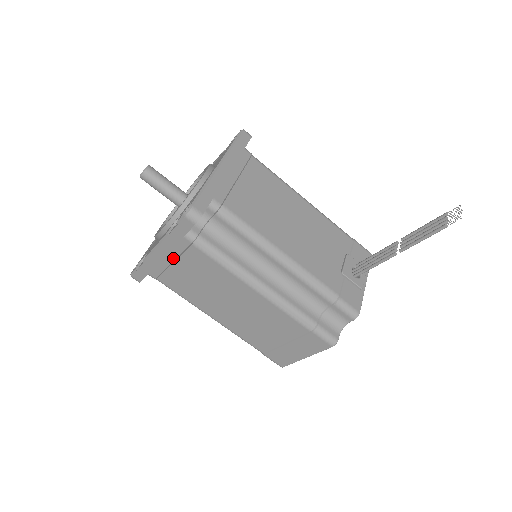
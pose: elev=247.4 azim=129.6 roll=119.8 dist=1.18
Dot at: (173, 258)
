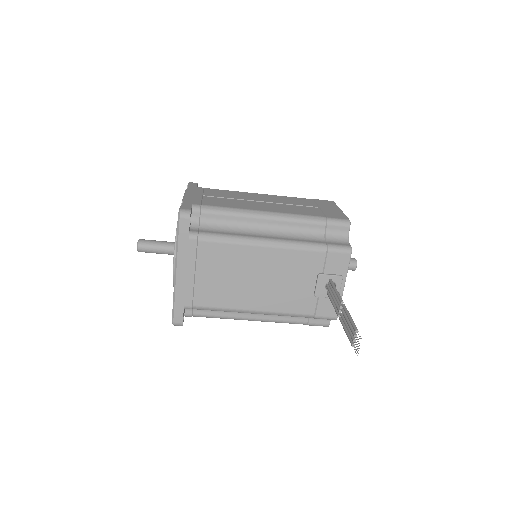
Dot at: occluded
